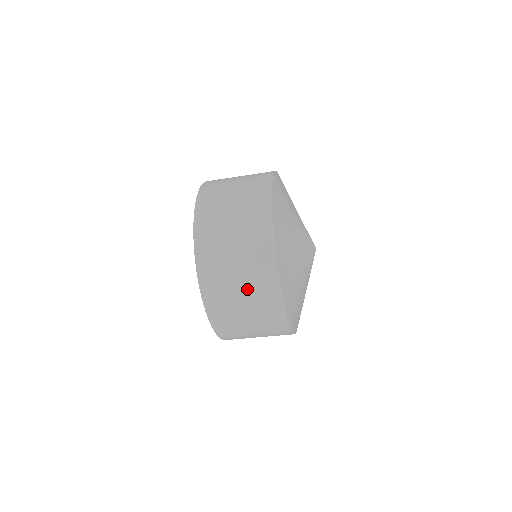
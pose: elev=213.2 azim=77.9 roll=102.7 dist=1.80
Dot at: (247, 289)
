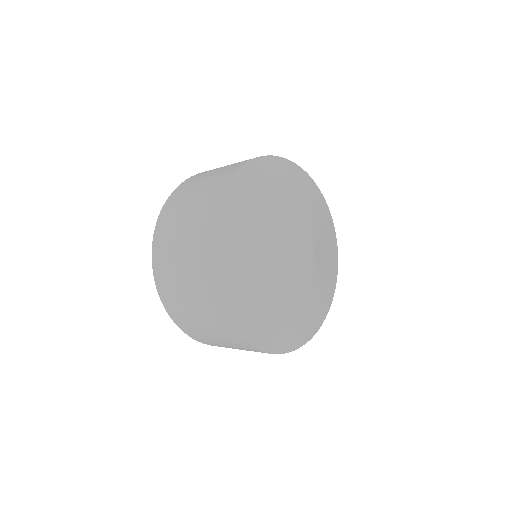
Dot at: (195, 307)
